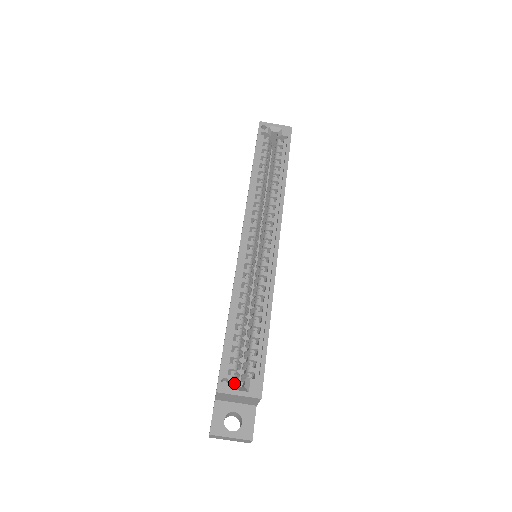
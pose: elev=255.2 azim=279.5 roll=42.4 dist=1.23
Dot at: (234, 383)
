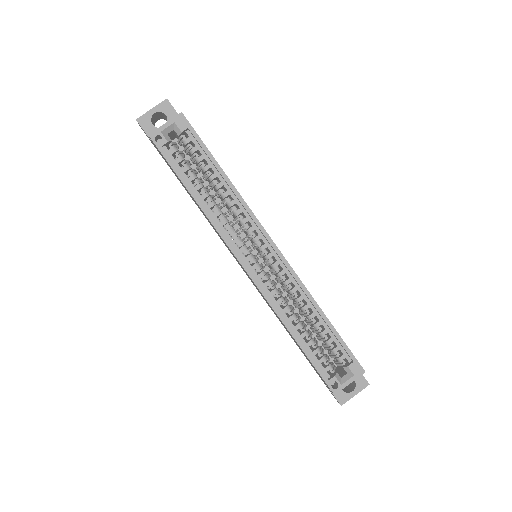
Dot at: (339, 378)
